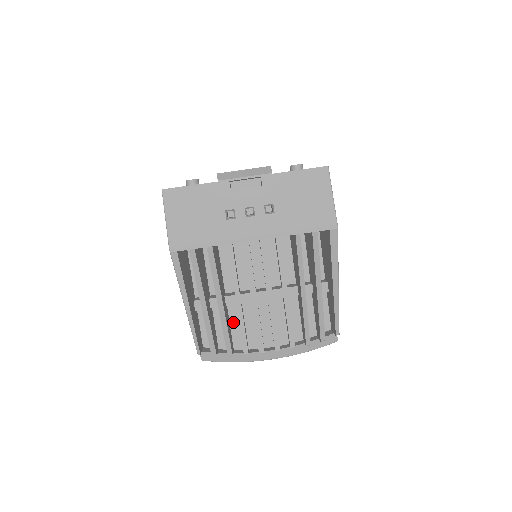
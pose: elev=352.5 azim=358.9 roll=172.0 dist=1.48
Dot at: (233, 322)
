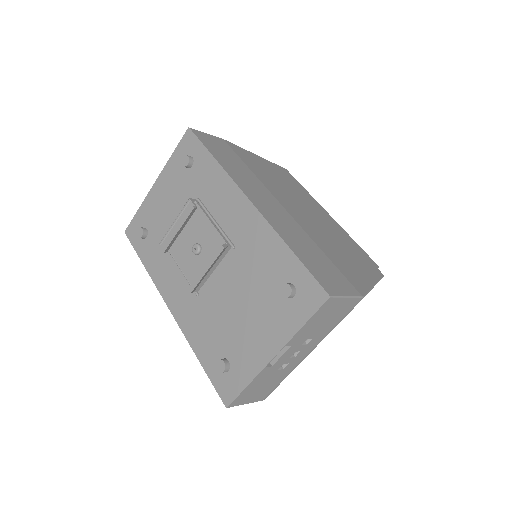
Dot at: occluded
